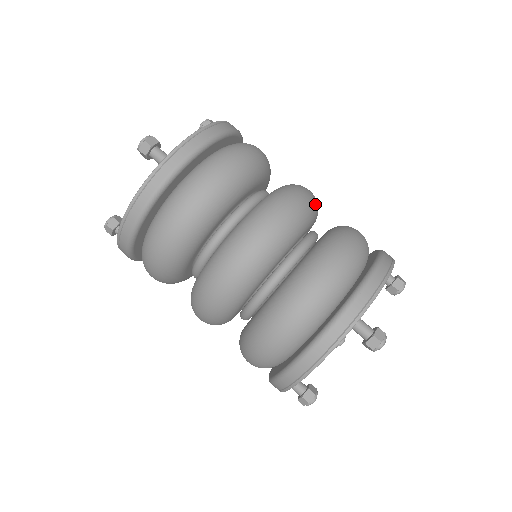
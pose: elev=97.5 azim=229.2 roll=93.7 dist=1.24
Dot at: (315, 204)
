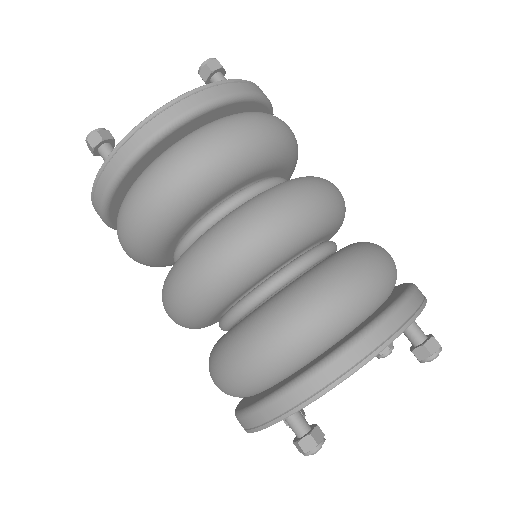
Dot at: (292, 233)
